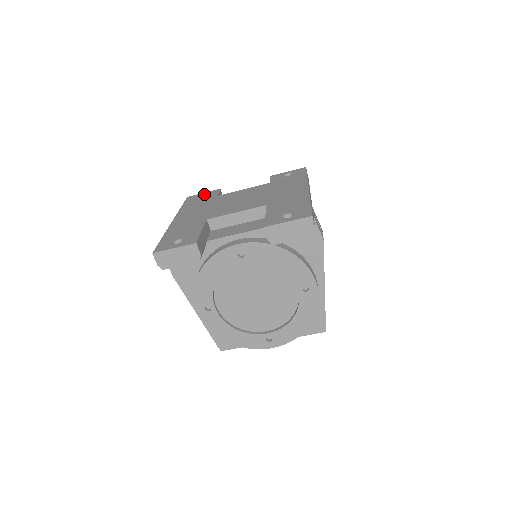
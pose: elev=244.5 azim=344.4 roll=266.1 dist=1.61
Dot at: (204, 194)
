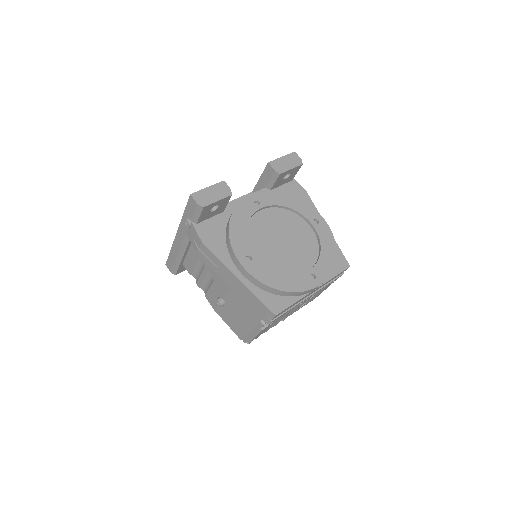
Dot at: occluded
